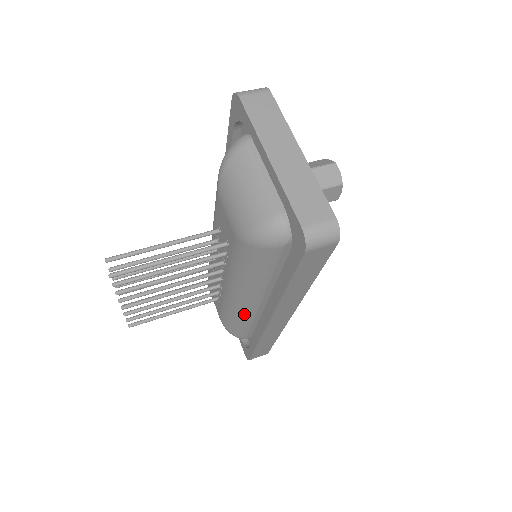
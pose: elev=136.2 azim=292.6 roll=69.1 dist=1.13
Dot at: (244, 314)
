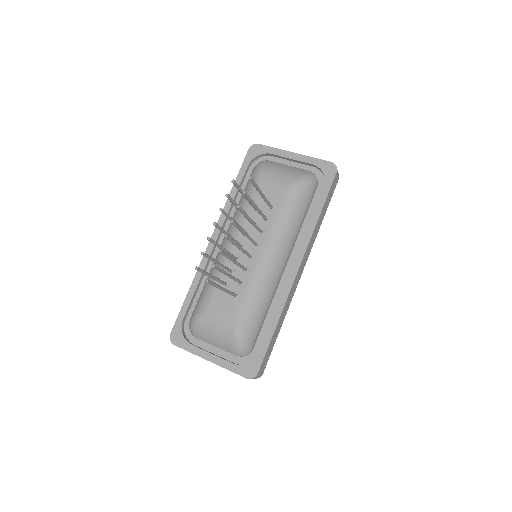
Dot at: (270, 285)
